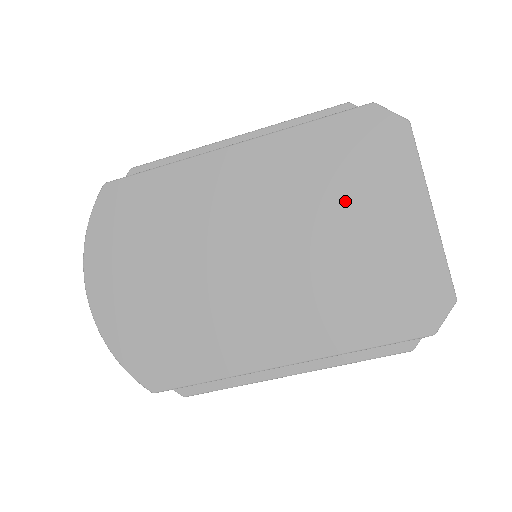
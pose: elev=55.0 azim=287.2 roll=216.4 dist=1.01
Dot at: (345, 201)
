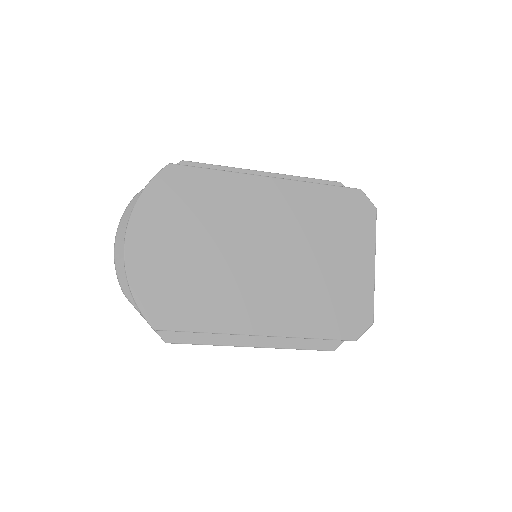
Dot at: (329, 241)
